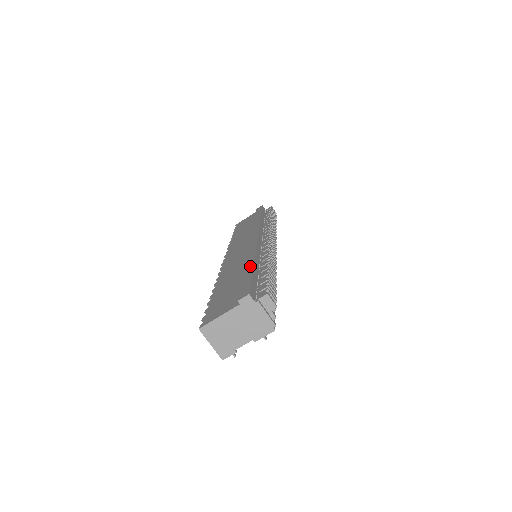
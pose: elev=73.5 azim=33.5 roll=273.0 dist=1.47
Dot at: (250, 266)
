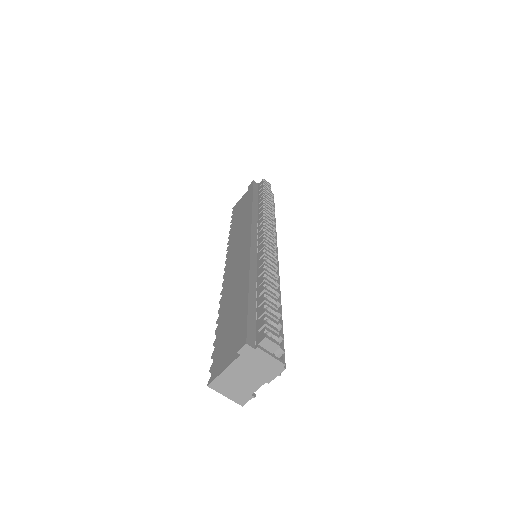
Dot at: (245, 292)
